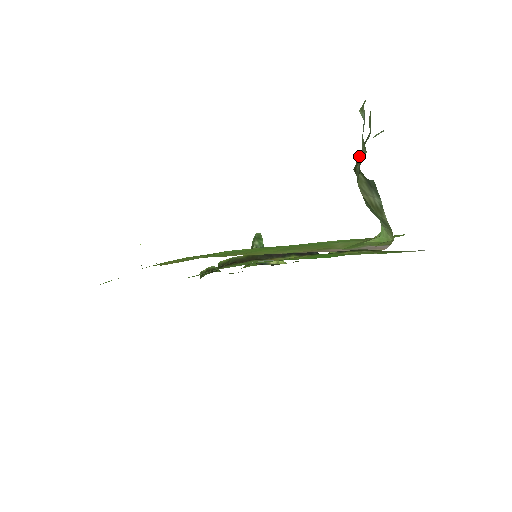
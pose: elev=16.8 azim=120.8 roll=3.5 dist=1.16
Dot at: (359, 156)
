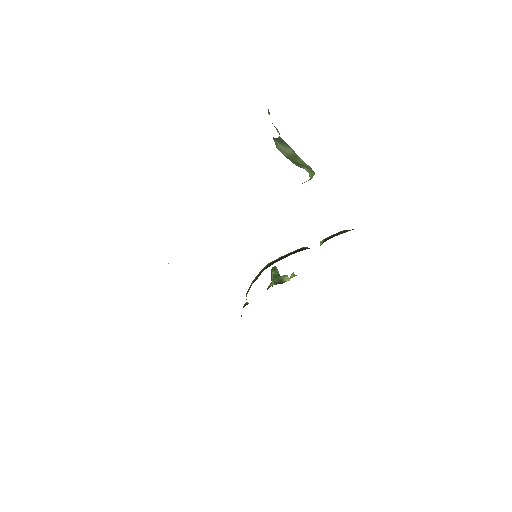
Dot at: occluded
